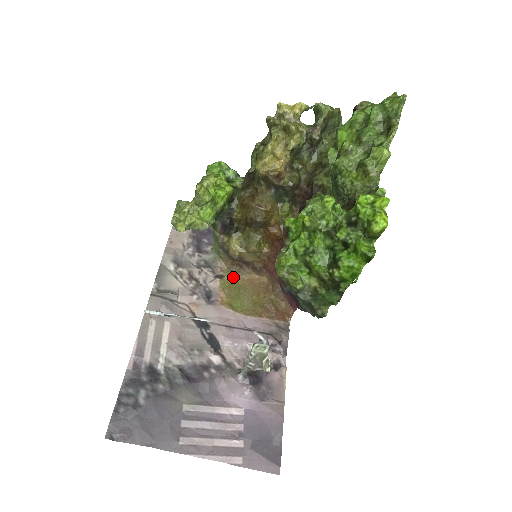
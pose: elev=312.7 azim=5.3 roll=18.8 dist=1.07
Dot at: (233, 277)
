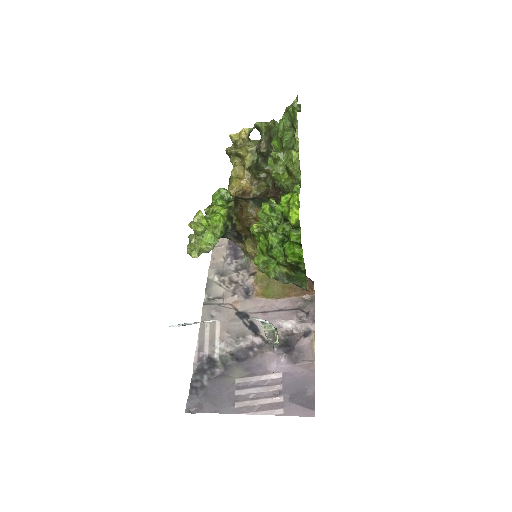
Dot at: occluded
